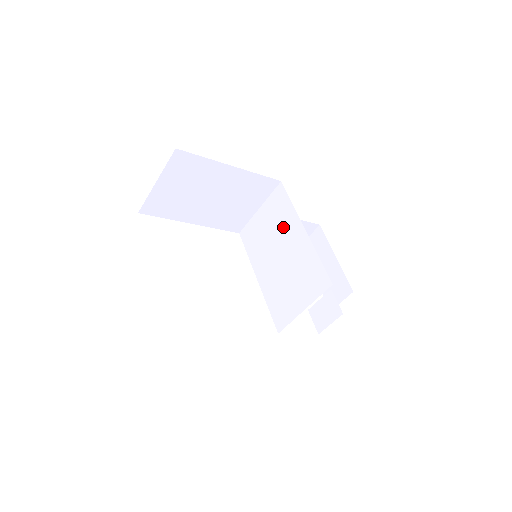
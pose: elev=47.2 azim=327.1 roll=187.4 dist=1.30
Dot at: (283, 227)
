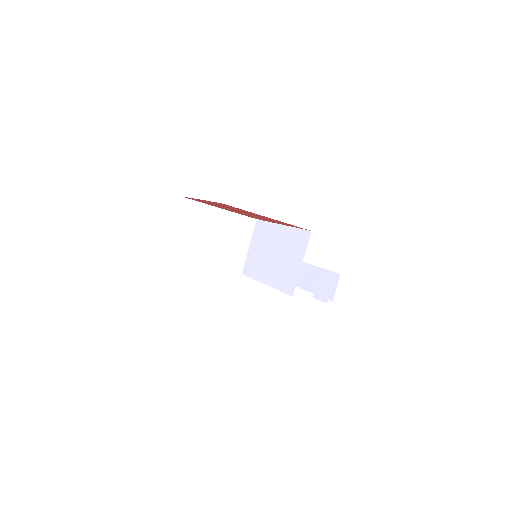
Dot at: (268, 238)
